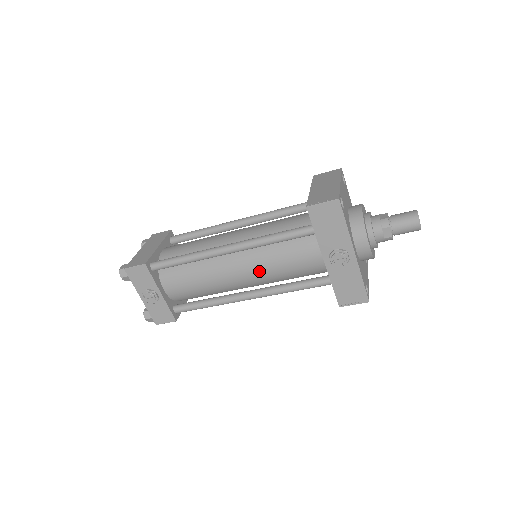
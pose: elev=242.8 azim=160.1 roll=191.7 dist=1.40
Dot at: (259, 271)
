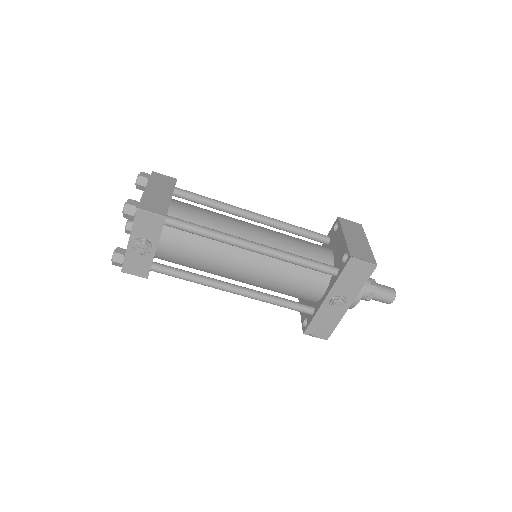
Dot at: (264, 277)
